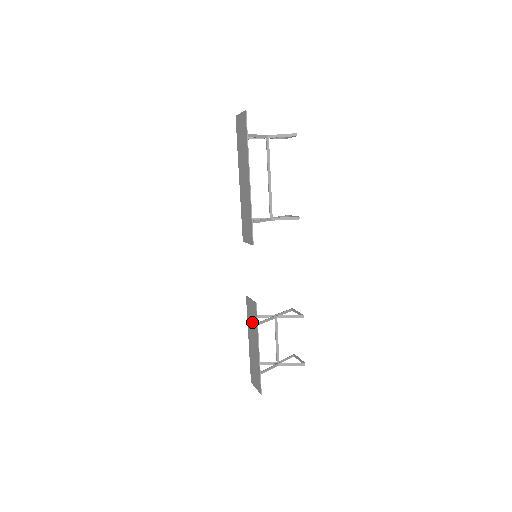
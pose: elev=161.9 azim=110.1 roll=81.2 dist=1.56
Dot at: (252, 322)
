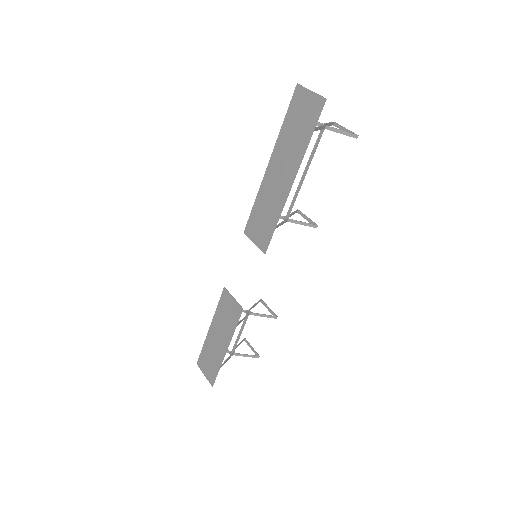
Dot at: (226, 319)
